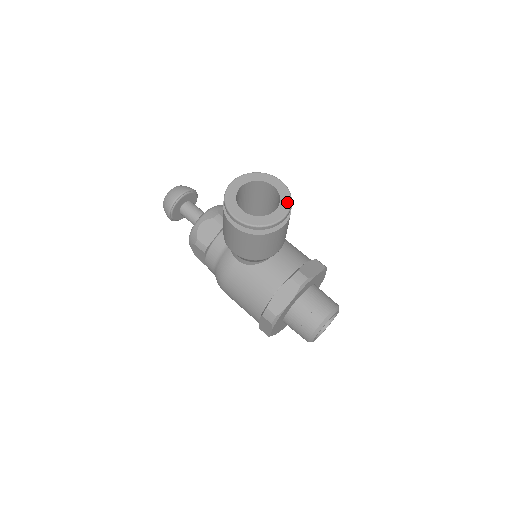
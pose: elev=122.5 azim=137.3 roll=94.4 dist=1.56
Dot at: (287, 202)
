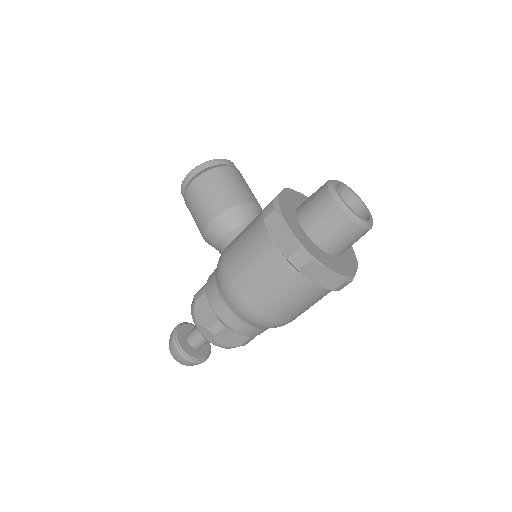
Dot at: occluded
